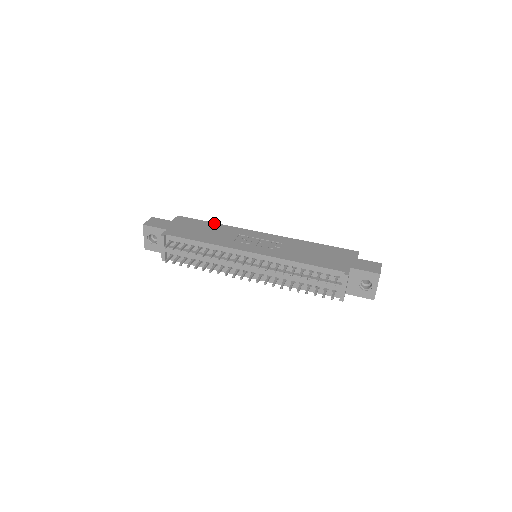
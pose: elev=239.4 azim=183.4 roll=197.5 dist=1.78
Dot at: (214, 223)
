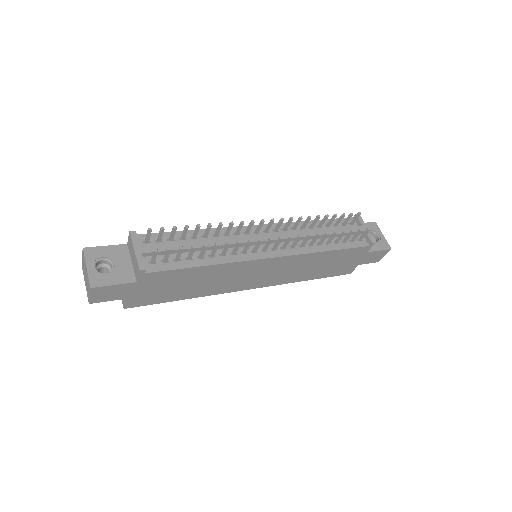
Dot at: occluded
